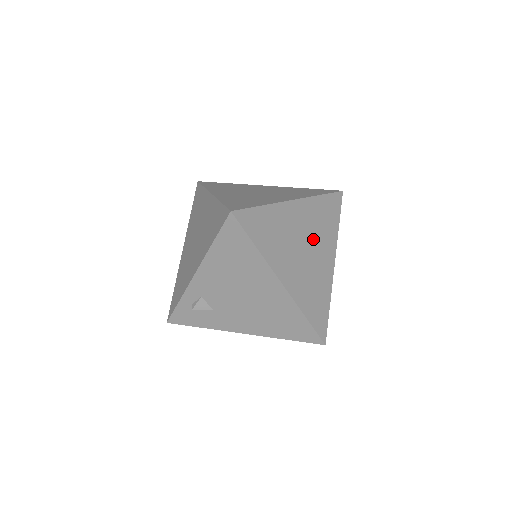
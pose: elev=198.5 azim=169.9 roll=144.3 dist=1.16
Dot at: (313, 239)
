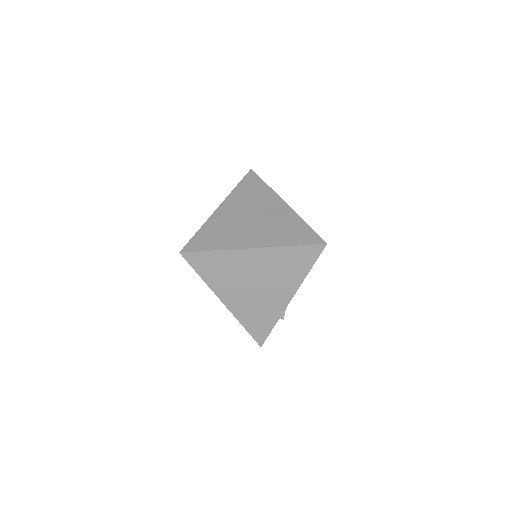
Dot at: occluded
